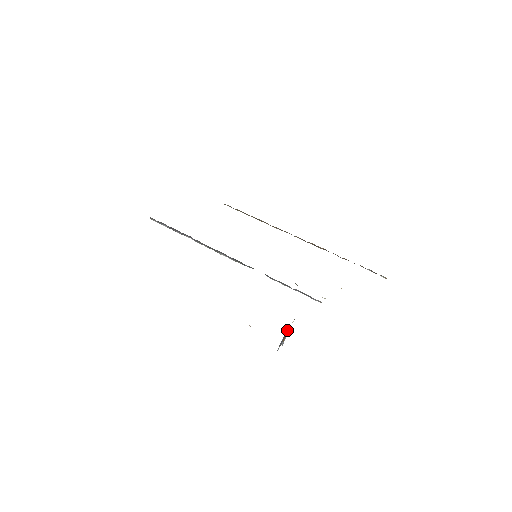
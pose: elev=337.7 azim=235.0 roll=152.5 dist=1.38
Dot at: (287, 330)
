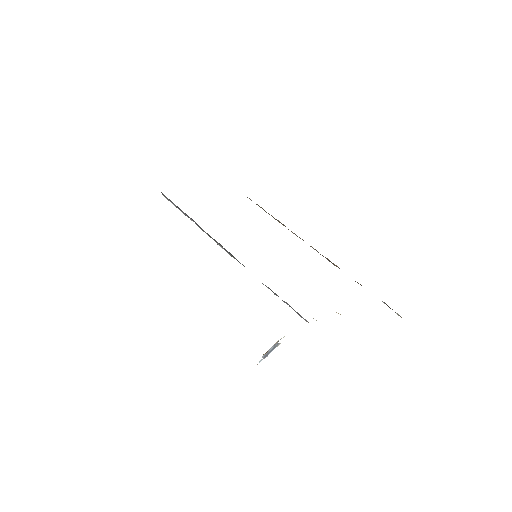
Dot at: (274, 344)
